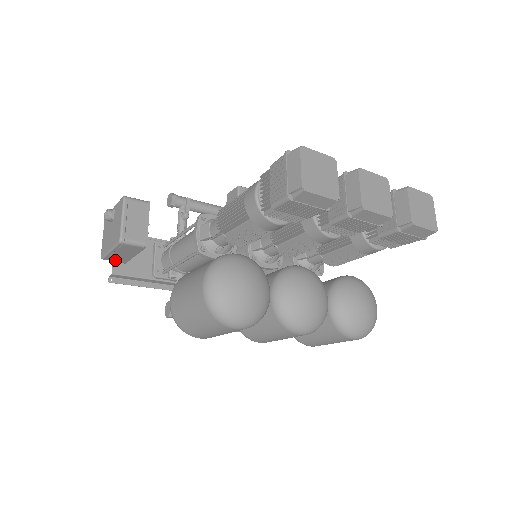
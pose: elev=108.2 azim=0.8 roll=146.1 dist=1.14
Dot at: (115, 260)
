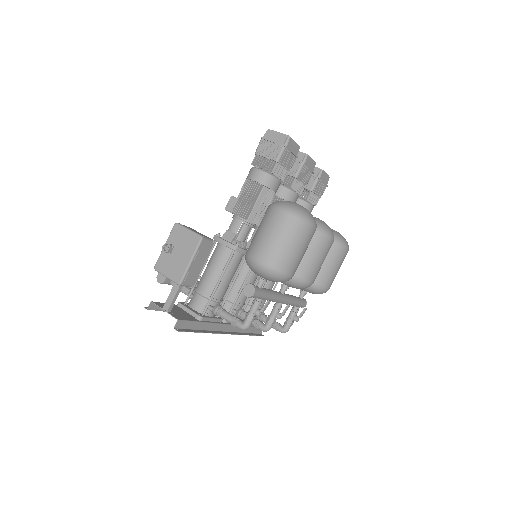
Dot at: (189, 282)
